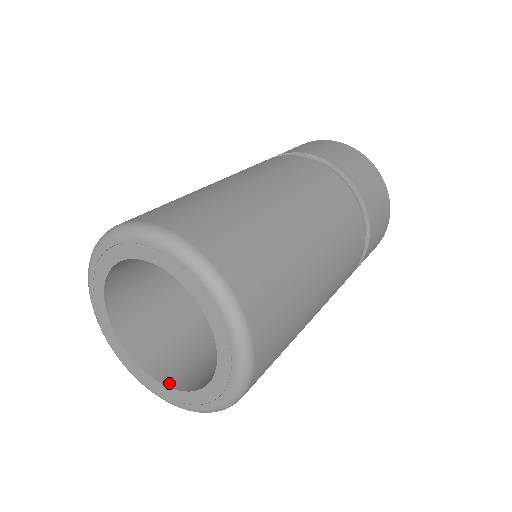
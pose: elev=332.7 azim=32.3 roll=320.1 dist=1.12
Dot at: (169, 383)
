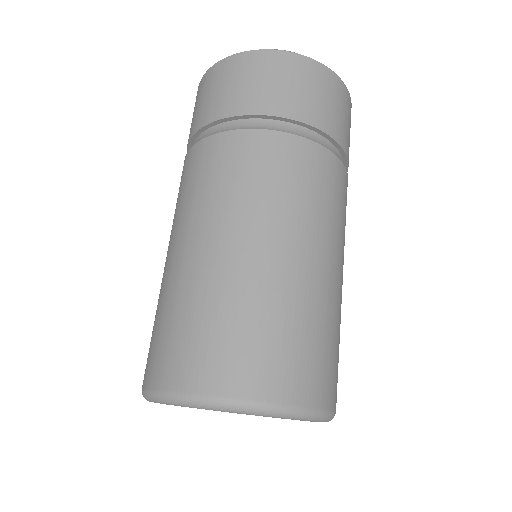
Dot at: occluded
